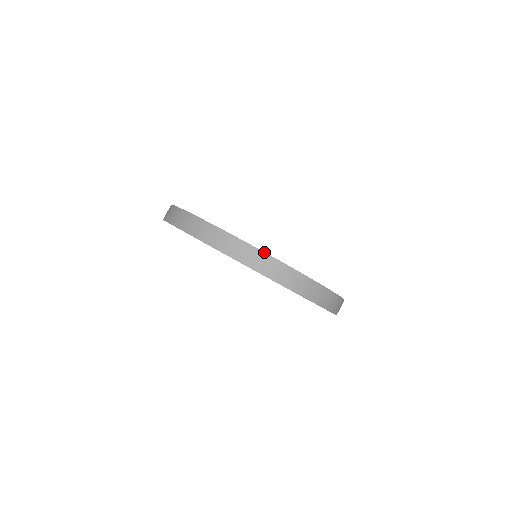
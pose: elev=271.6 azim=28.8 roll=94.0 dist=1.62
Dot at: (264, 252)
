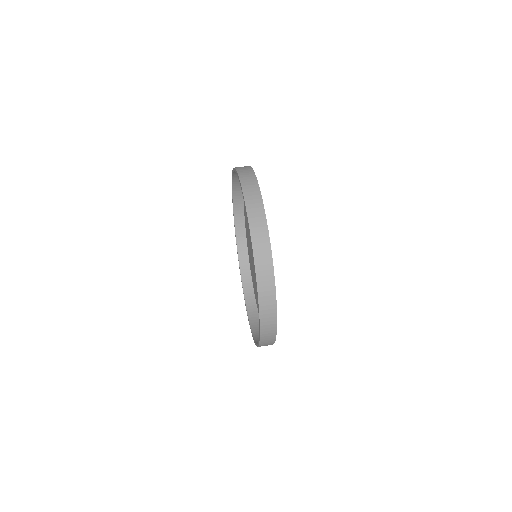
Dot at: occluded
